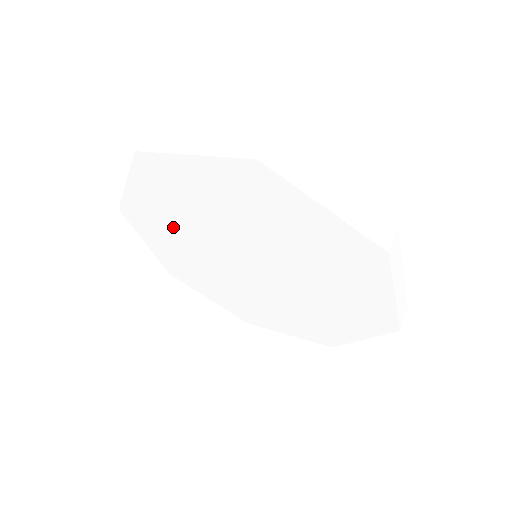
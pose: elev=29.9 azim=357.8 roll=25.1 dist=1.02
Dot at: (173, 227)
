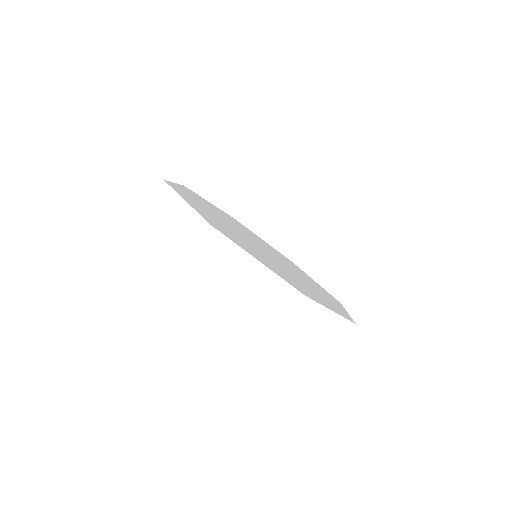
Dot at: occluded
